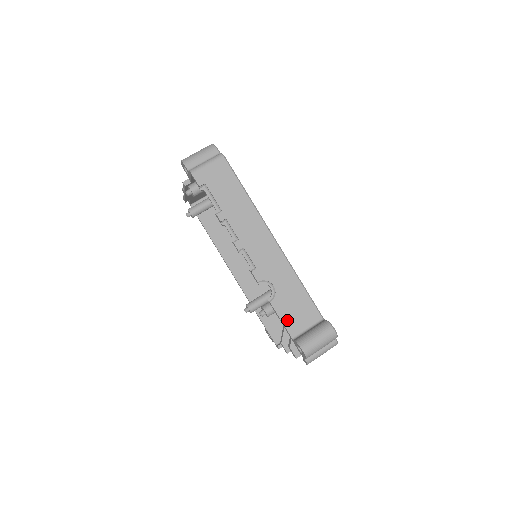
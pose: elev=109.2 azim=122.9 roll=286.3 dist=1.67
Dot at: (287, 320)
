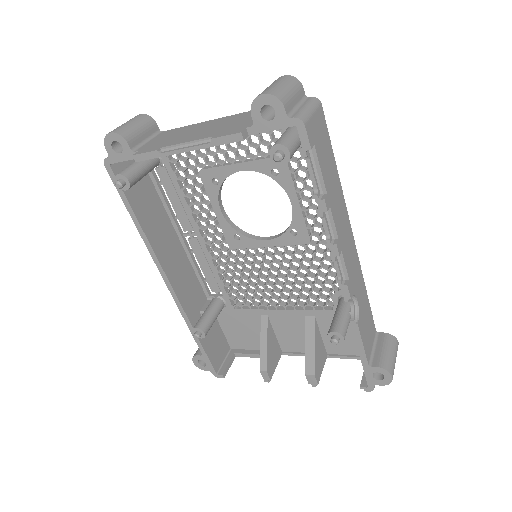
Dot at: (365, 343)
